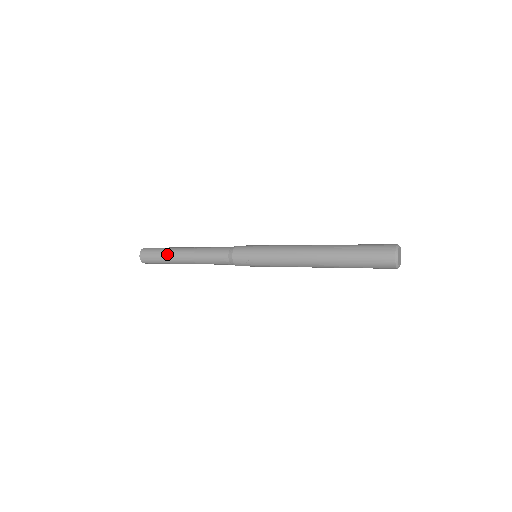
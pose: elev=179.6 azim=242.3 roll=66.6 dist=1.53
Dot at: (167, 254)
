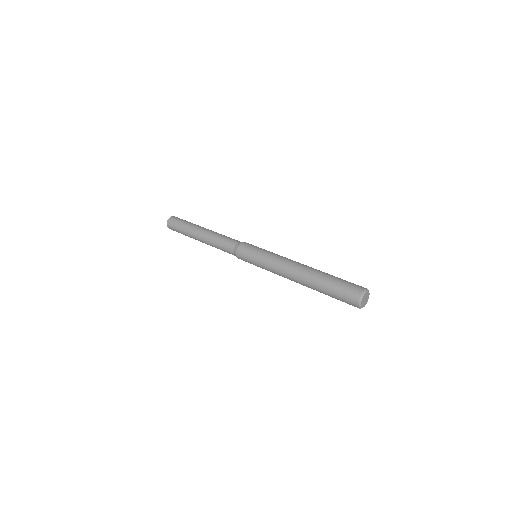
Dot at: occluded
